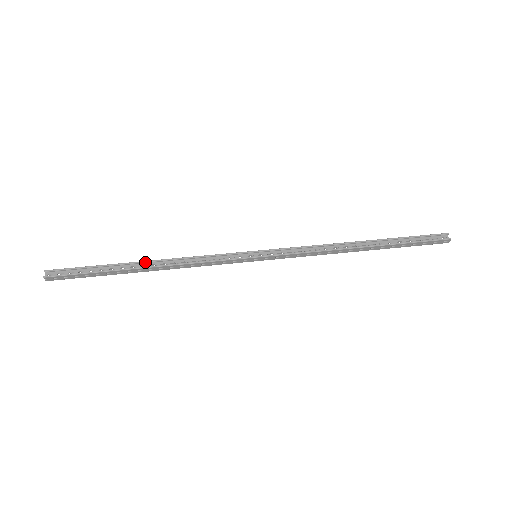
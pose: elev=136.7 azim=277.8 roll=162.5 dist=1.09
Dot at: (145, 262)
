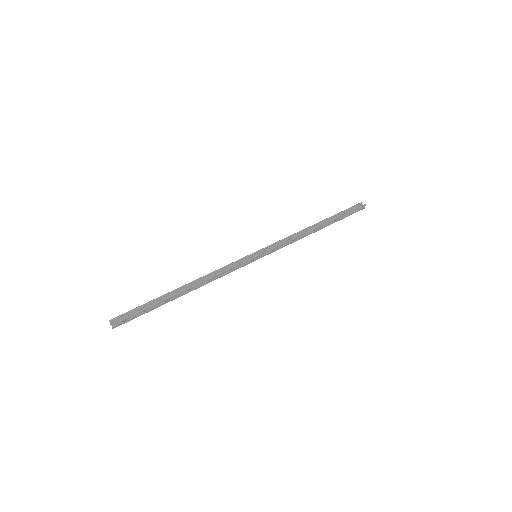
Dot at: (183, 286)
